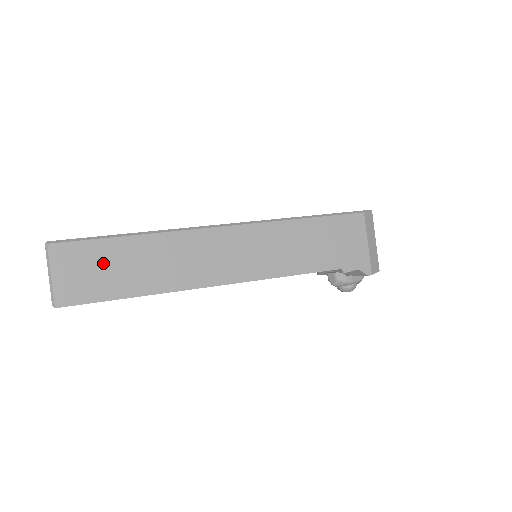
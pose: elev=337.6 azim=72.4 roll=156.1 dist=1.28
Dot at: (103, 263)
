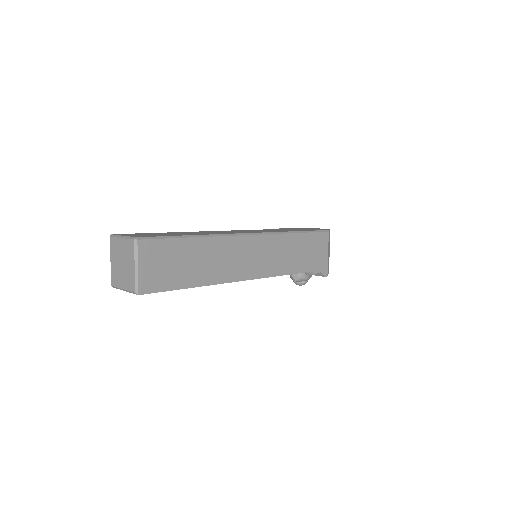
Dot at: (175, 259)
